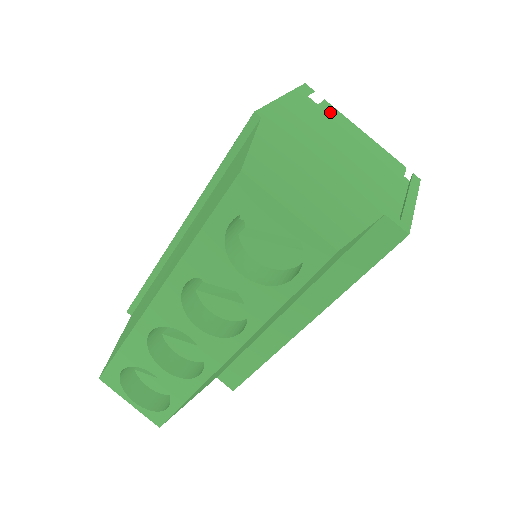
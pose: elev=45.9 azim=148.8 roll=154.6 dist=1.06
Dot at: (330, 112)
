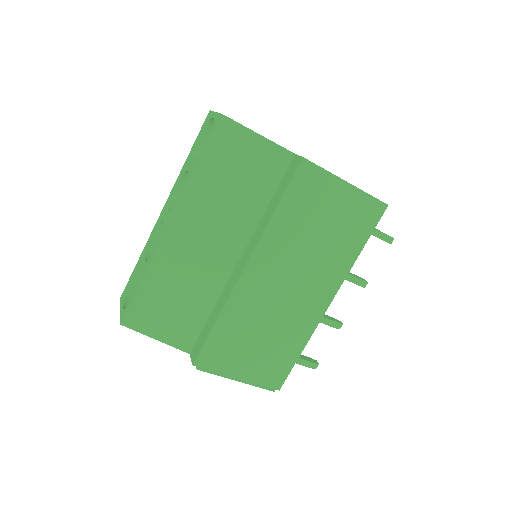
Dot at: occluded
